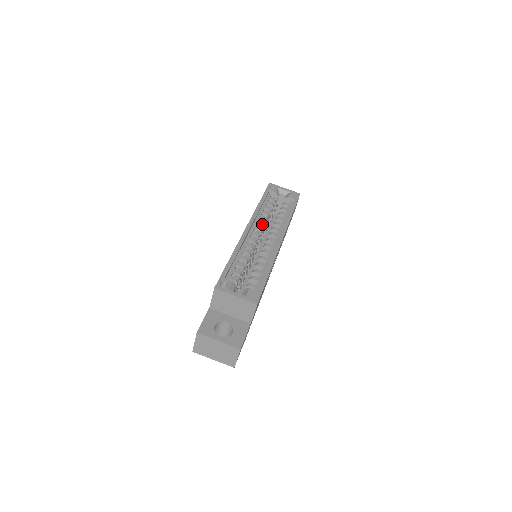
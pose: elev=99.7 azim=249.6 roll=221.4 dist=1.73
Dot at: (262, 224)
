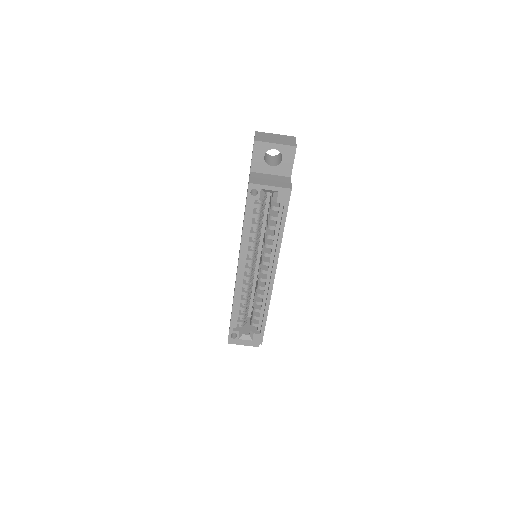
Dot at: (252, 254)
